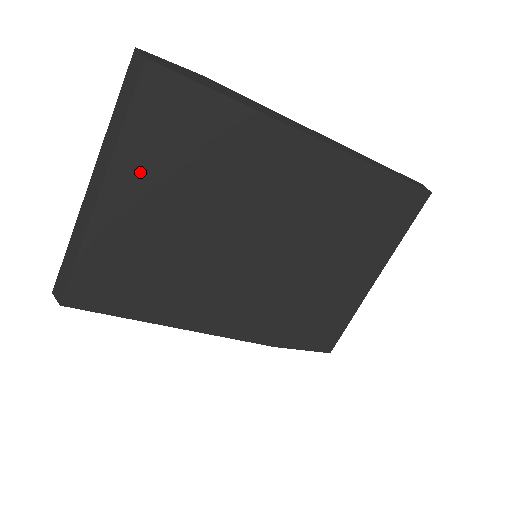
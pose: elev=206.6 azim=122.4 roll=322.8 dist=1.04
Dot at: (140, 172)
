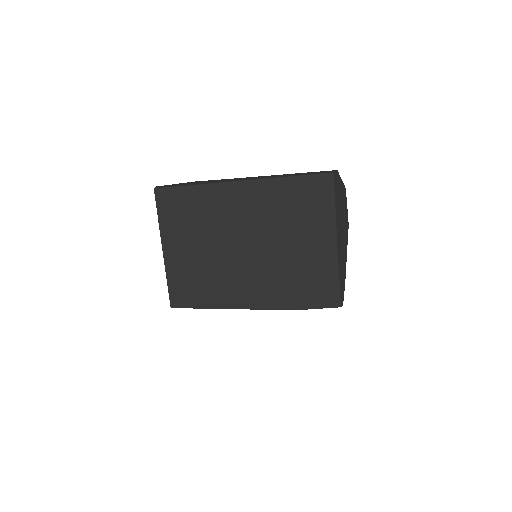
Dot at: (172, 234)
